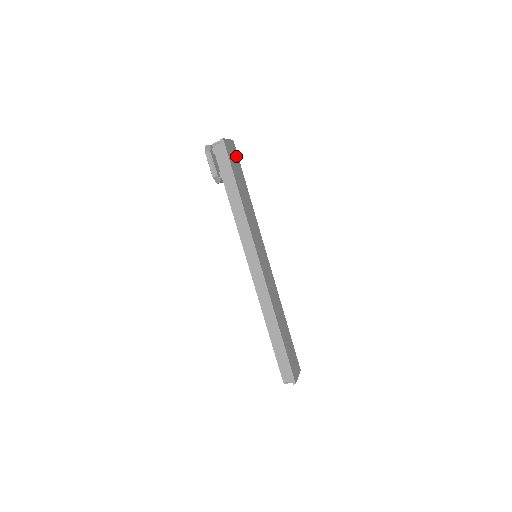
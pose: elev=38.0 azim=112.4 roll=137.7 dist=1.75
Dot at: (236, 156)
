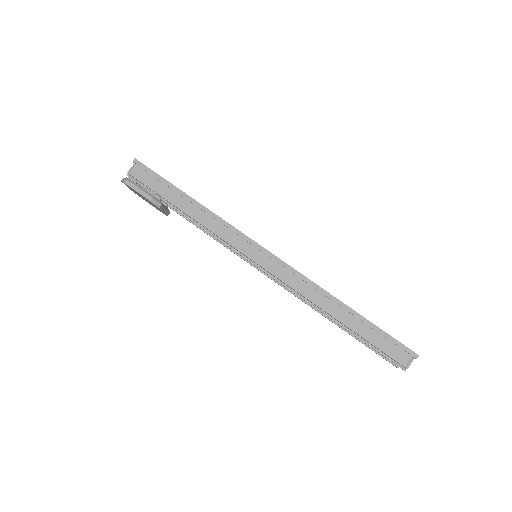
Dot at: occluded
